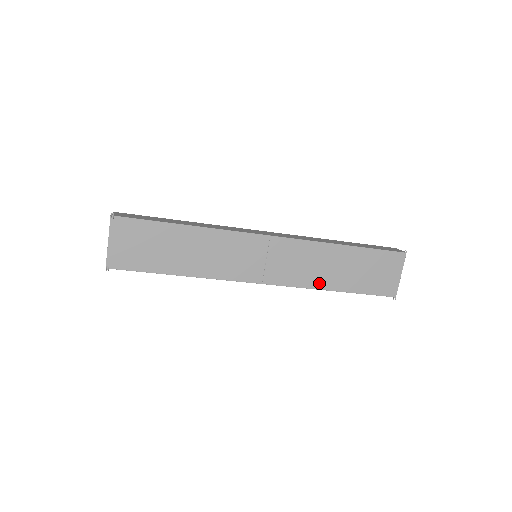
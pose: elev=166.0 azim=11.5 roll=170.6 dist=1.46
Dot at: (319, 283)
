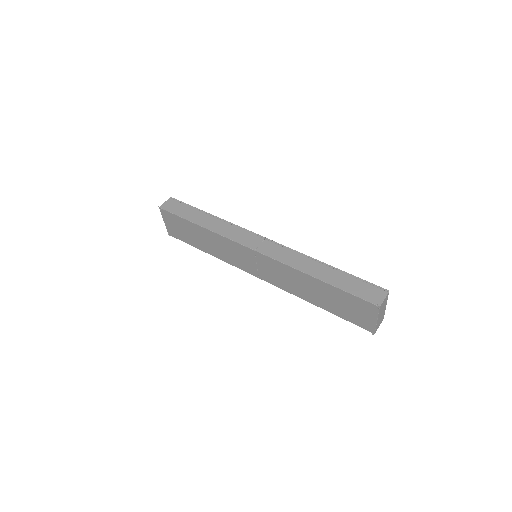
Dot at: (301, 295)
